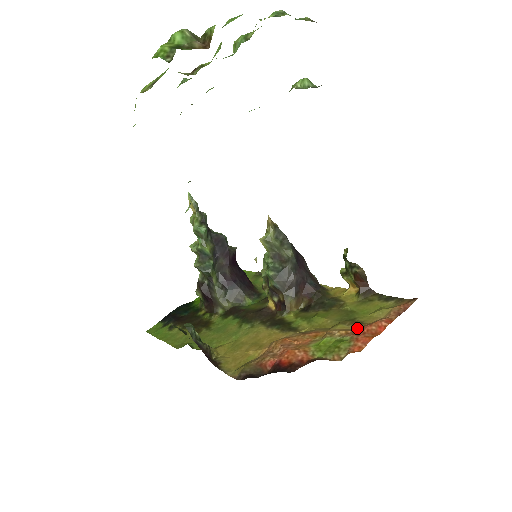
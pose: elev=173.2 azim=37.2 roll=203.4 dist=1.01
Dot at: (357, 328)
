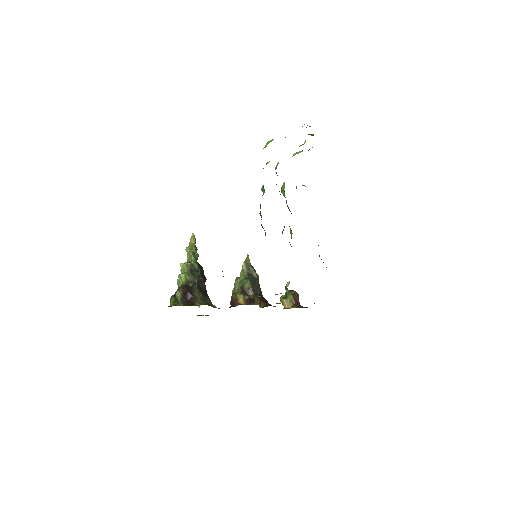
Dot at: occluded
